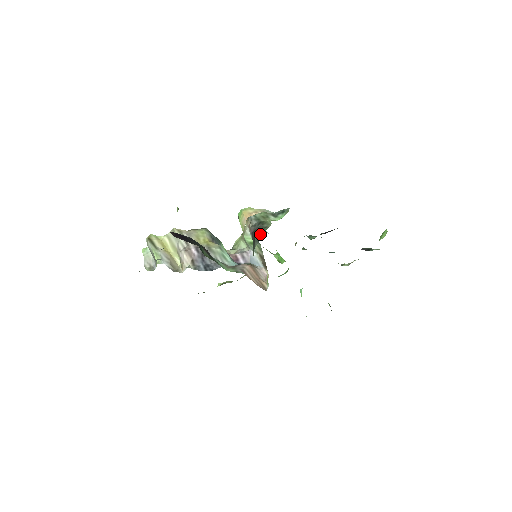
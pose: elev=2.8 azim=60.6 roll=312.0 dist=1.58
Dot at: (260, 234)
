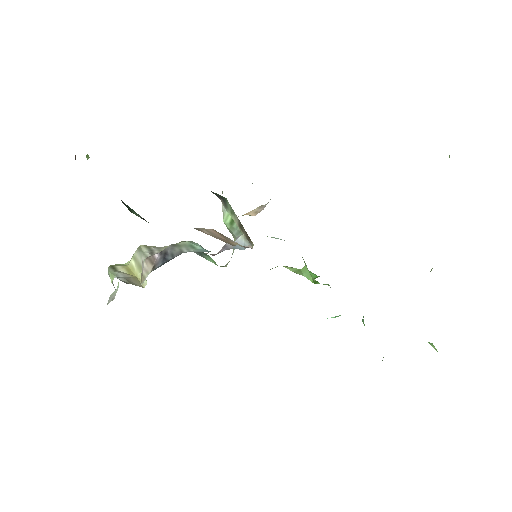
Dot at: occluded
